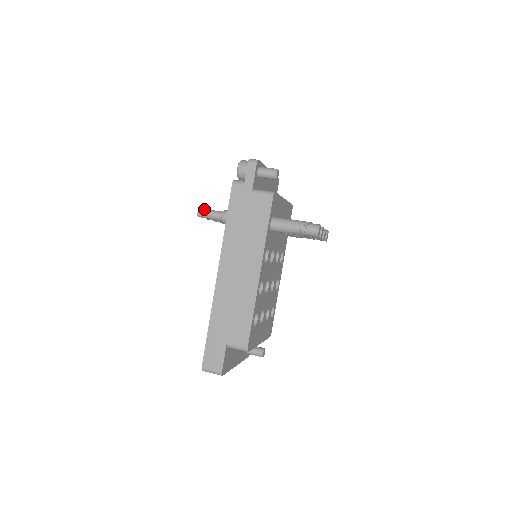
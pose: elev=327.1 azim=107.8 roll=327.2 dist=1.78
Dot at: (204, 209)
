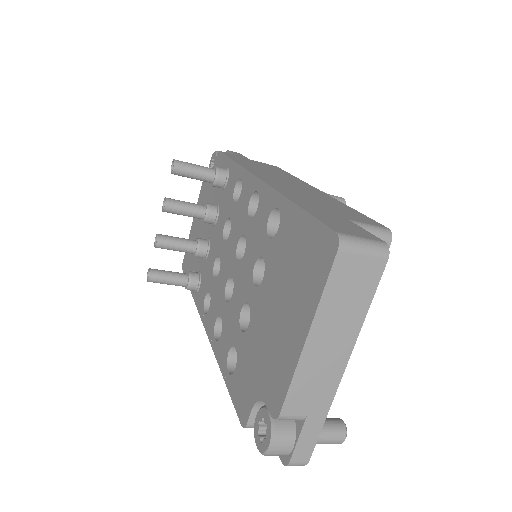
Dot at: occluded
